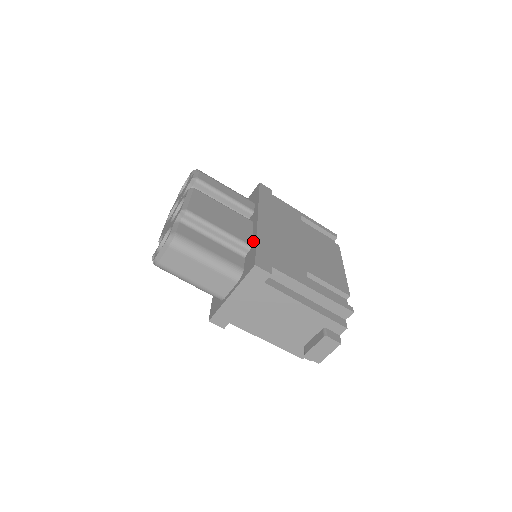
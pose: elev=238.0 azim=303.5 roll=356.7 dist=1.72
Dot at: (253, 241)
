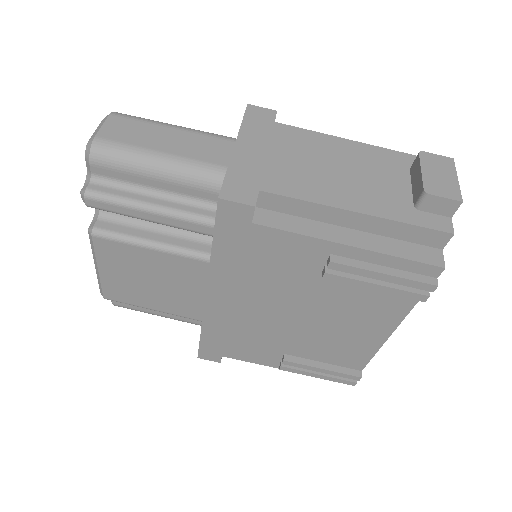
Dot at: occluded
